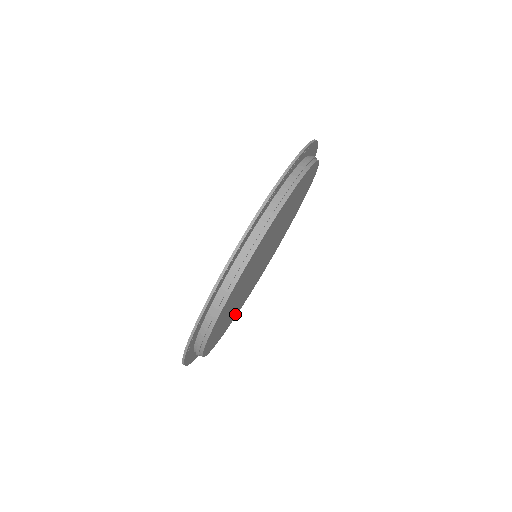
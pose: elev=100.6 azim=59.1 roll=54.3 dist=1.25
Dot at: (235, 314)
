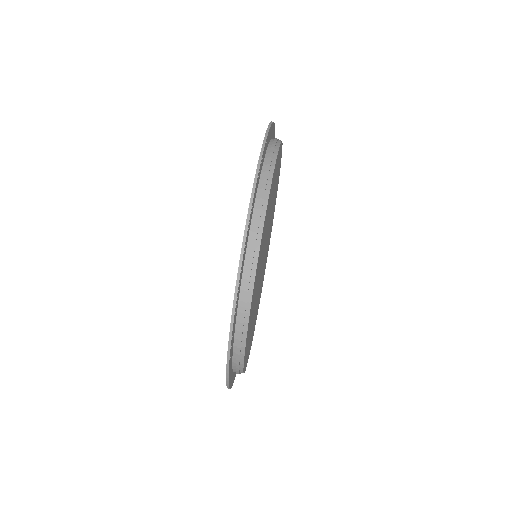
Dot at: occluded
